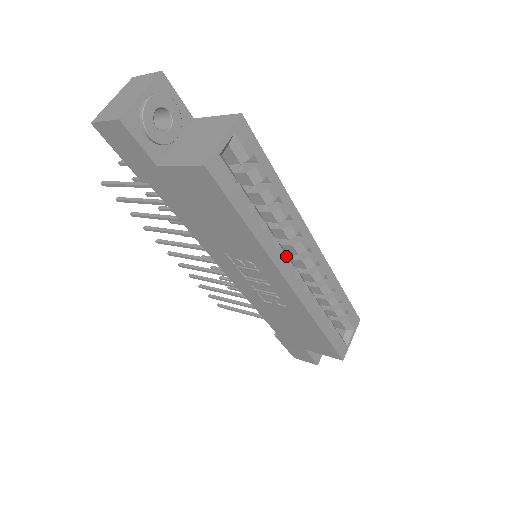
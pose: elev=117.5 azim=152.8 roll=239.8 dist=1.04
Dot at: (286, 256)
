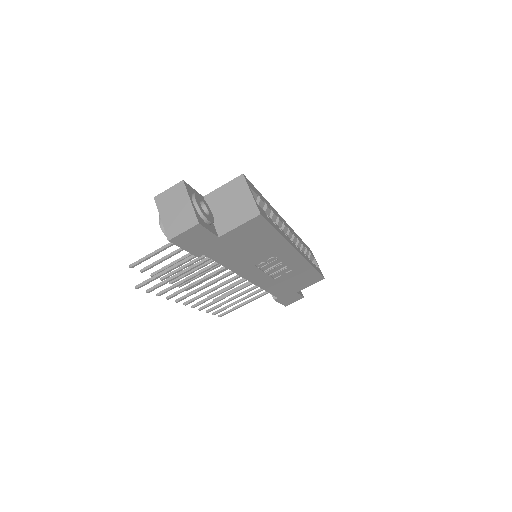
Dot at: occluded
